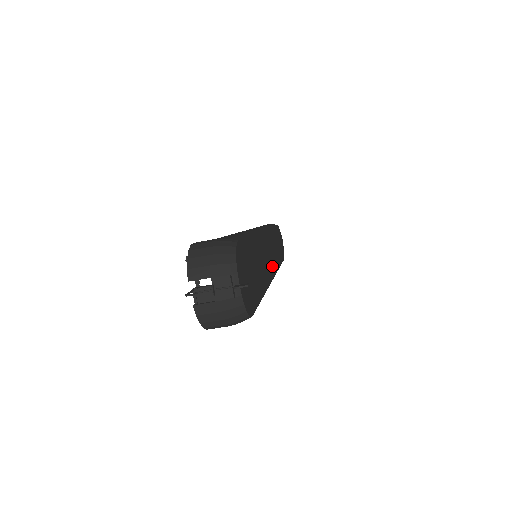
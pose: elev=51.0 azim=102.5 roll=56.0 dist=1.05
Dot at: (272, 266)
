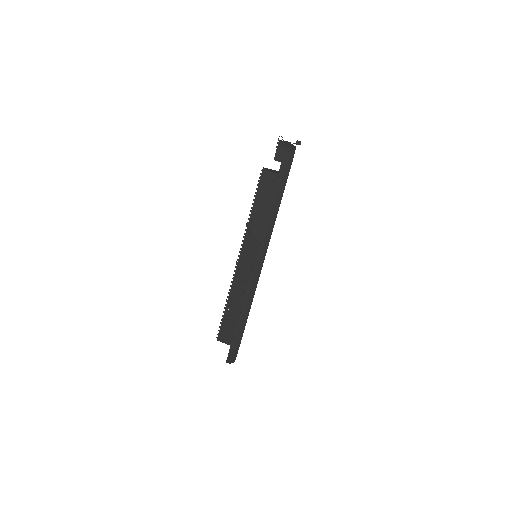
Dot at: occluded
